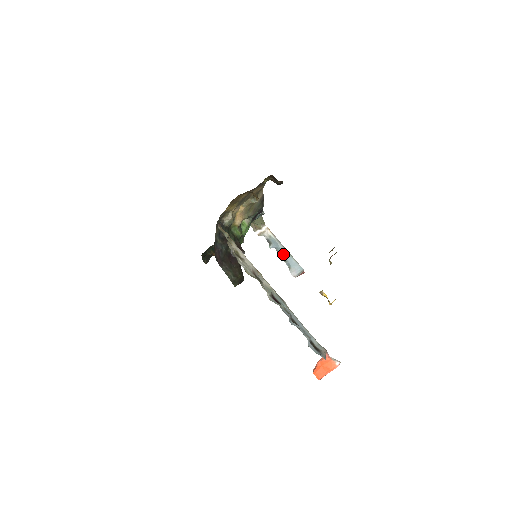
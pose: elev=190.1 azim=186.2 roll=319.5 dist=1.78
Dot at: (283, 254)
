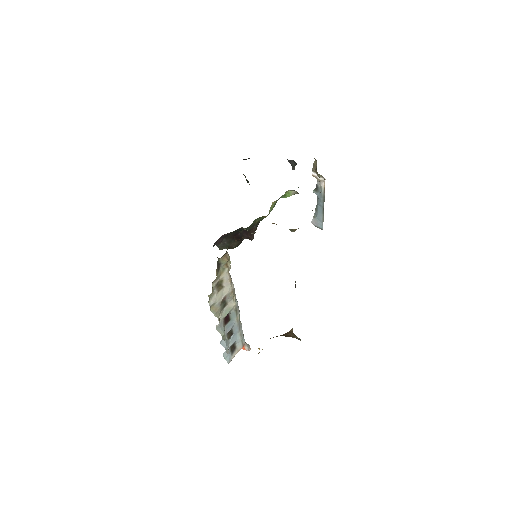
Dot at: (319, 206)
